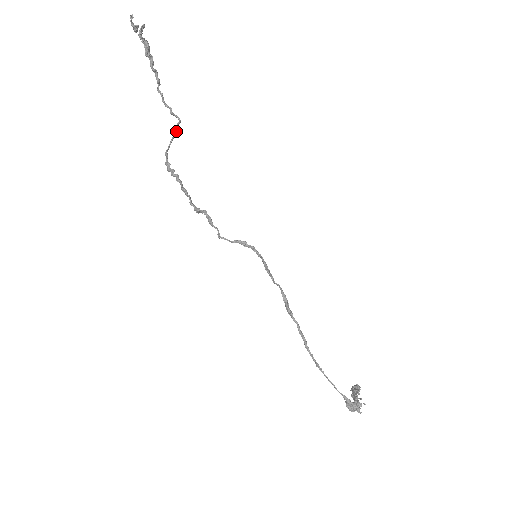
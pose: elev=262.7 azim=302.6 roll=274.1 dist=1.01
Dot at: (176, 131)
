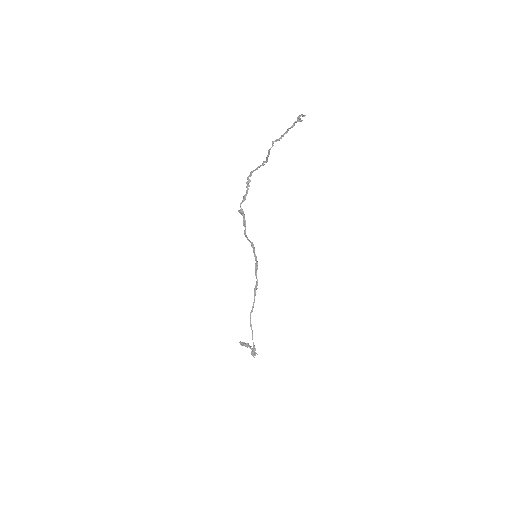
Dot at: (261, 165)
